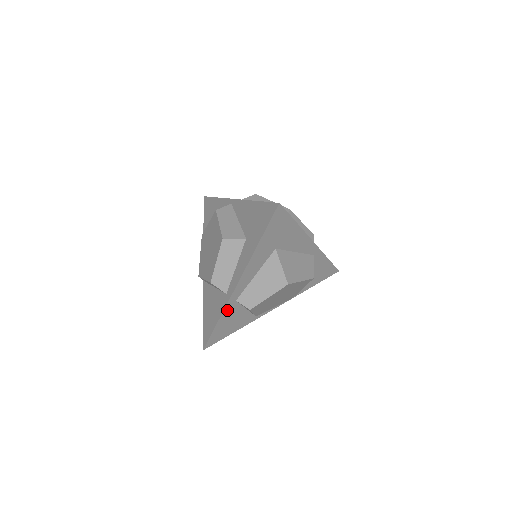
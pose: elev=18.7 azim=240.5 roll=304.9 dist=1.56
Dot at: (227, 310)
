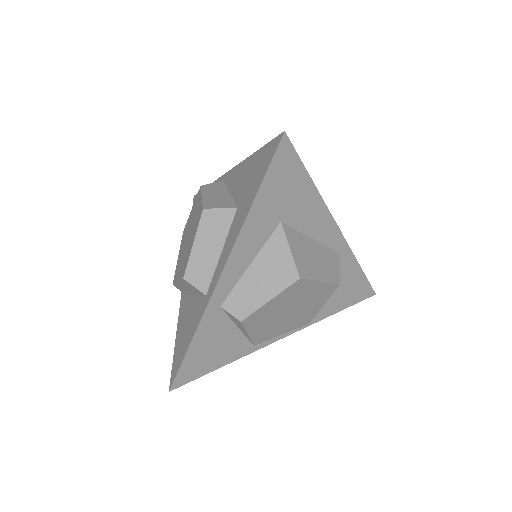
Dot at: (206, 322)
